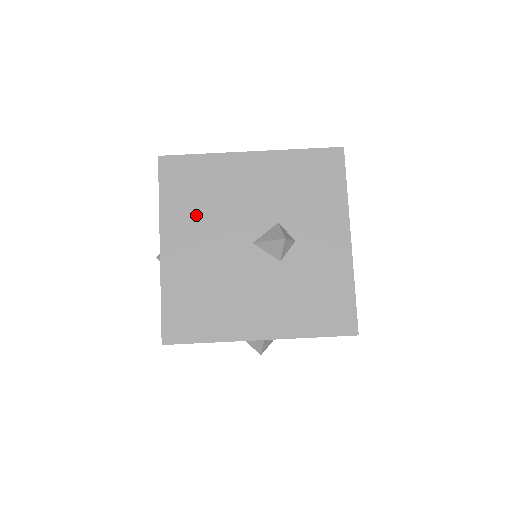
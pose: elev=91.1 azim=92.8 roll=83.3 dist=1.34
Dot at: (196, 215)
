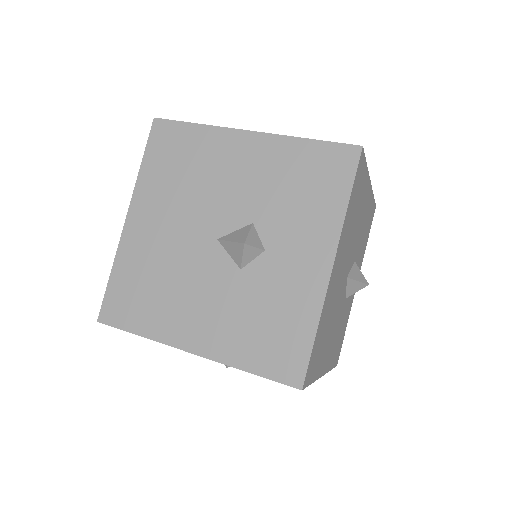
Dot at: (170, 192)
